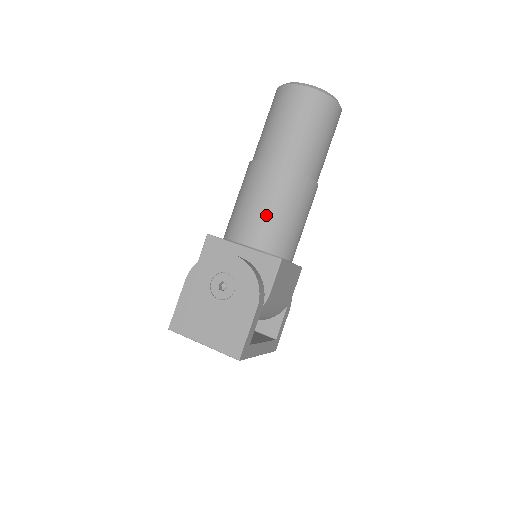
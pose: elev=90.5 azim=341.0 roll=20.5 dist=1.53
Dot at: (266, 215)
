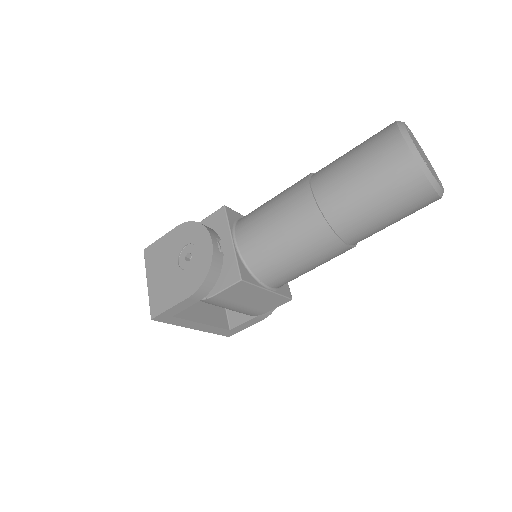
Dot at: (268, 233)
